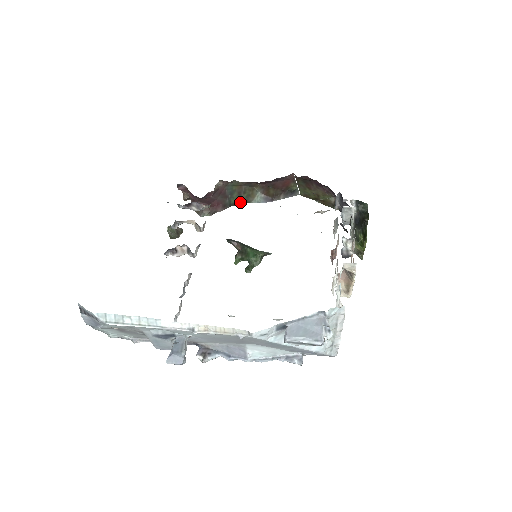
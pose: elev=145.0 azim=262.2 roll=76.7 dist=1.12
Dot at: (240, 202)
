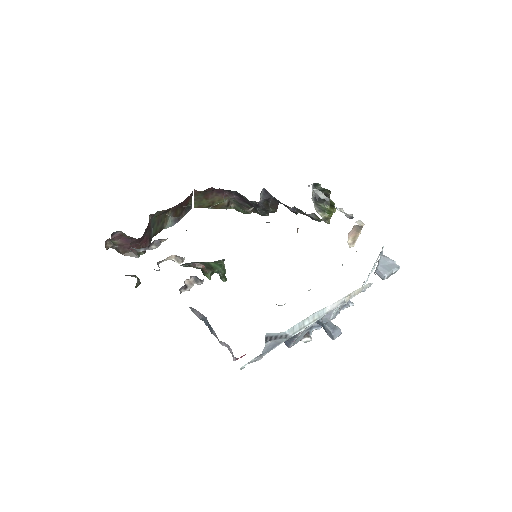
Dot at: (157, 231)
